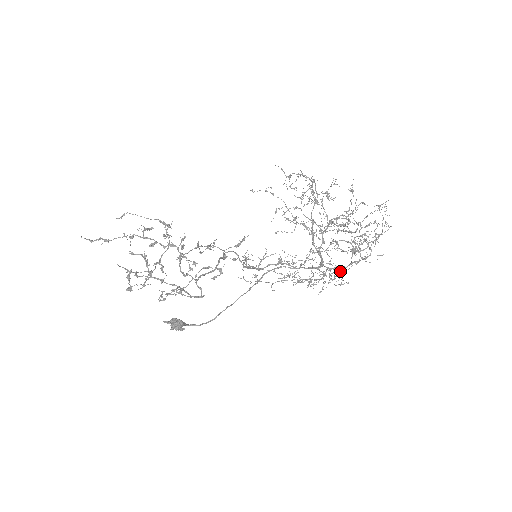
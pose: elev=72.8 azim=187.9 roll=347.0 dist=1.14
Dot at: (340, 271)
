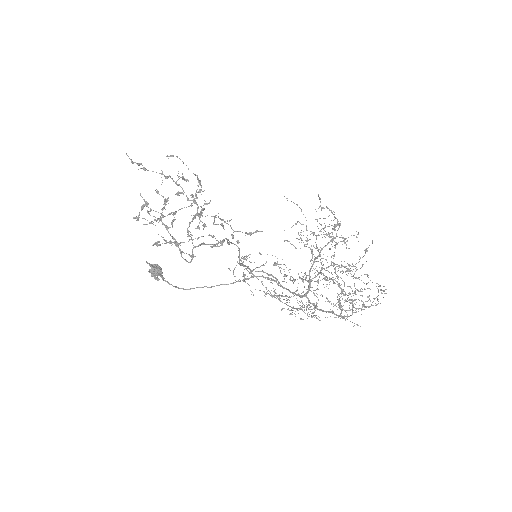
Dot at: occluded
